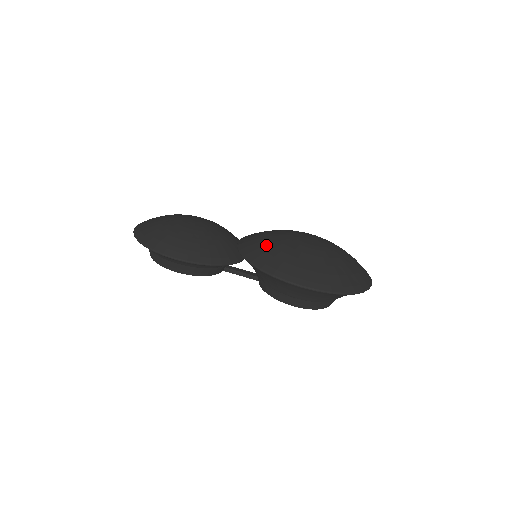
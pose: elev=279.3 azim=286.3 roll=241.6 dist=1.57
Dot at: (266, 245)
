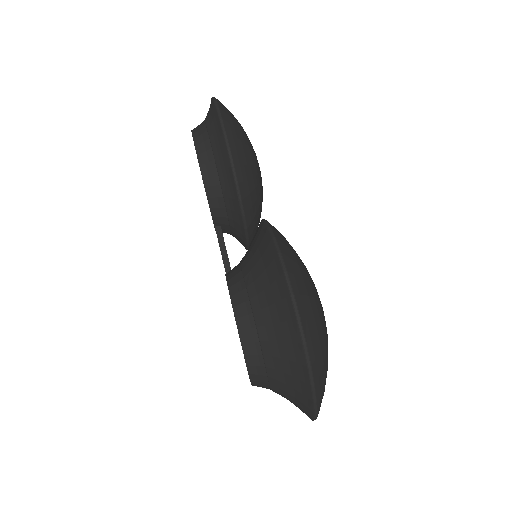
Dot at: occluded
